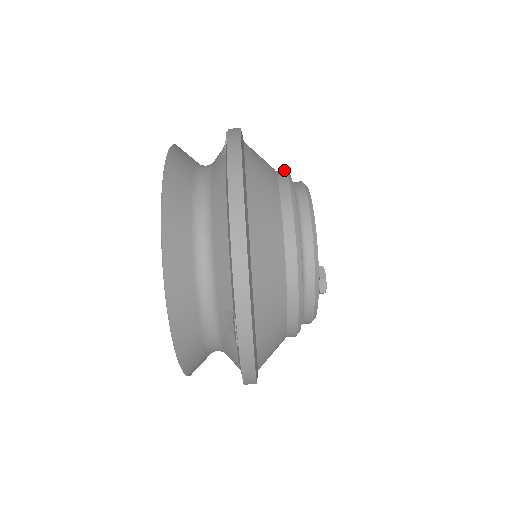
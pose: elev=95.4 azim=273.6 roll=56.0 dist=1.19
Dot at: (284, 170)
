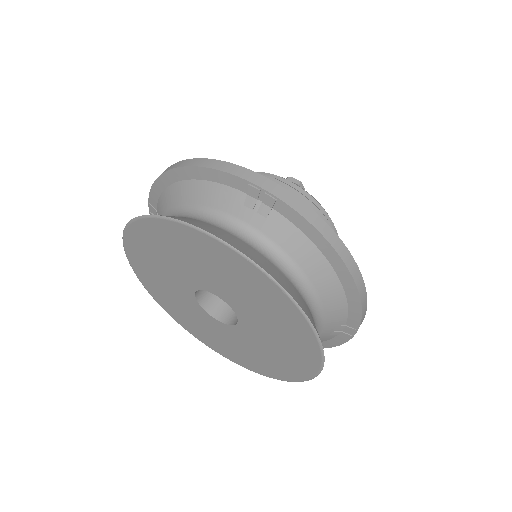
Dot at: occluded
